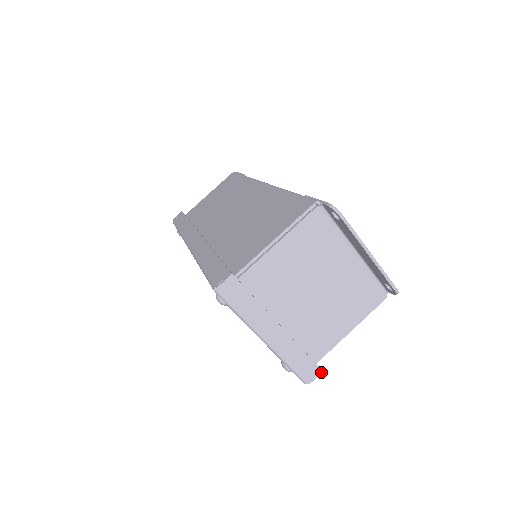
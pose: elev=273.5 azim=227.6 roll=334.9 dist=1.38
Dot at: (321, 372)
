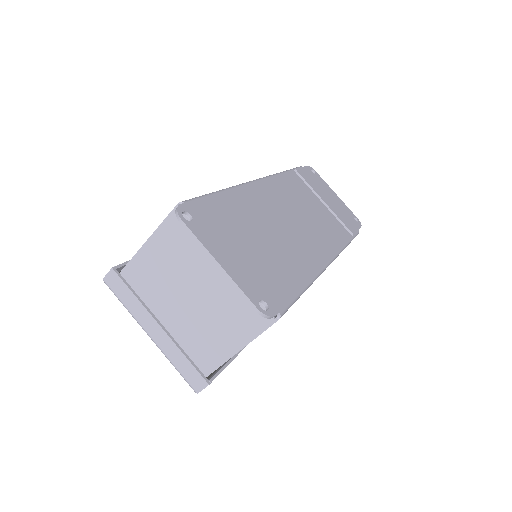
Dot at: (207, 385)
